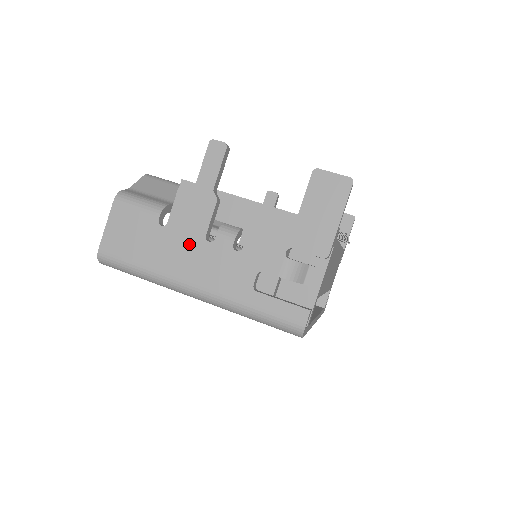
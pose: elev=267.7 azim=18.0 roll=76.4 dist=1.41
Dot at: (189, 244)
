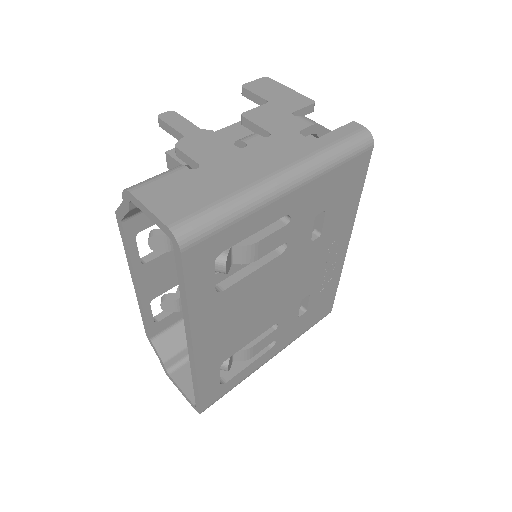
Dot at: (235, 159)
